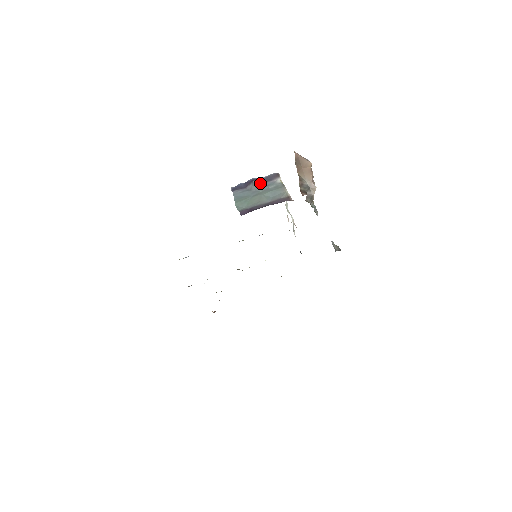
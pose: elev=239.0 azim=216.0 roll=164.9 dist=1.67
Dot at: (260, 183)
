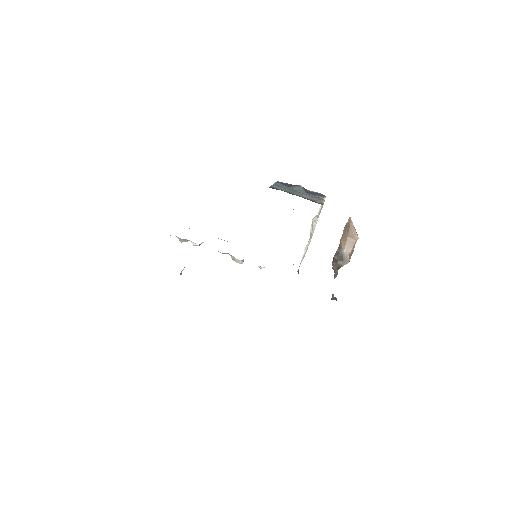
Dot at: (304, 190)
